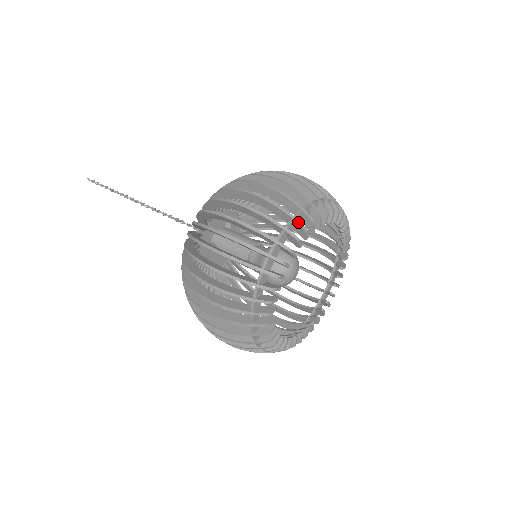
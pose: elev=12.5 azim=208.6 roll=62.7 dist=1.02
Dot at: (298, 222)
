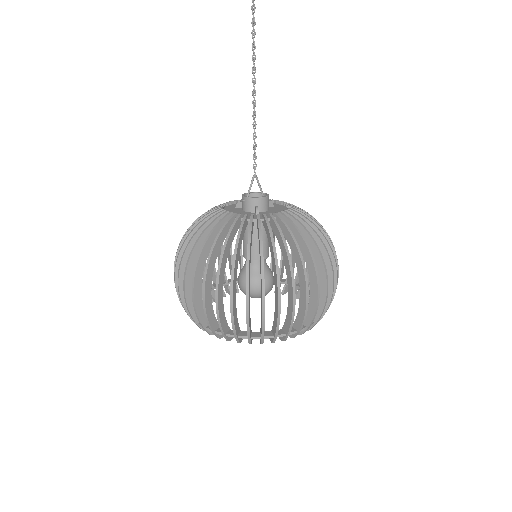
Dot at: (199, 327)
